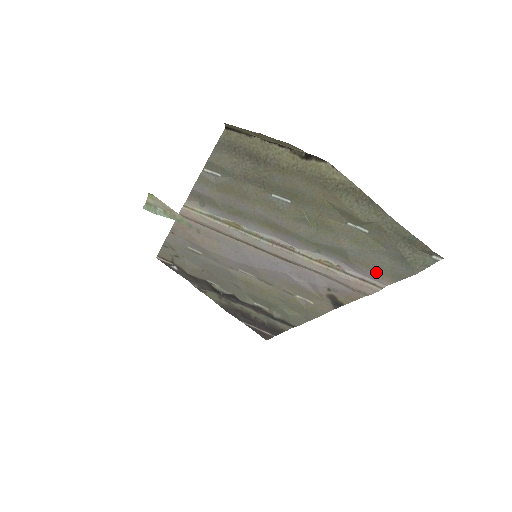
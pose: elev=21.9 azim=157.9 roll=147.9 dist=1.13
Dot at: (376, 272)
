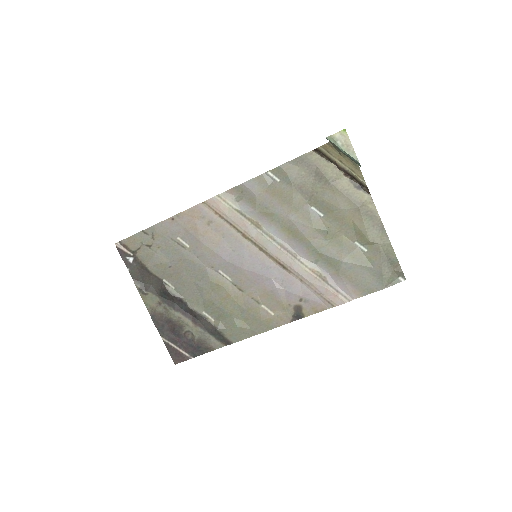
Dot at: (353, 286)
